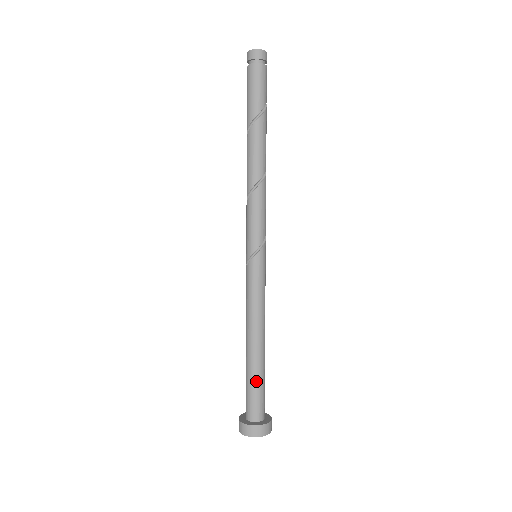
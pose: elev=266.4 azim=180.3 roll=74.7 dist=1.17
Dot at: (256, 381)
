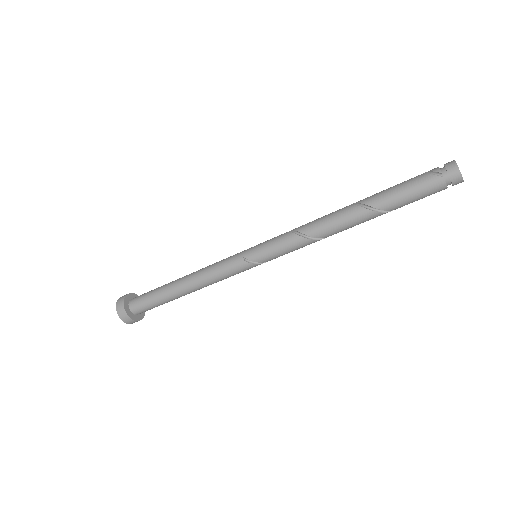
Dot at: occluded
